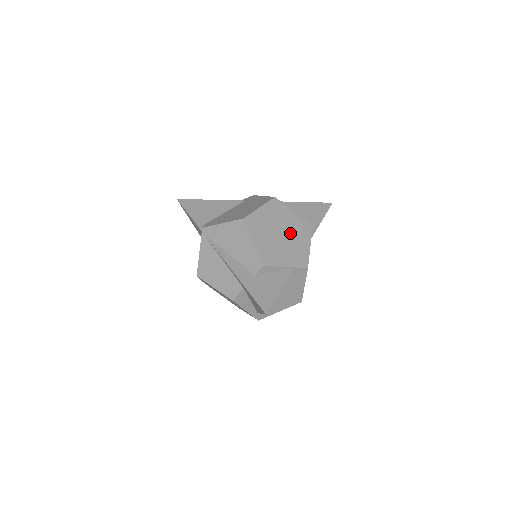
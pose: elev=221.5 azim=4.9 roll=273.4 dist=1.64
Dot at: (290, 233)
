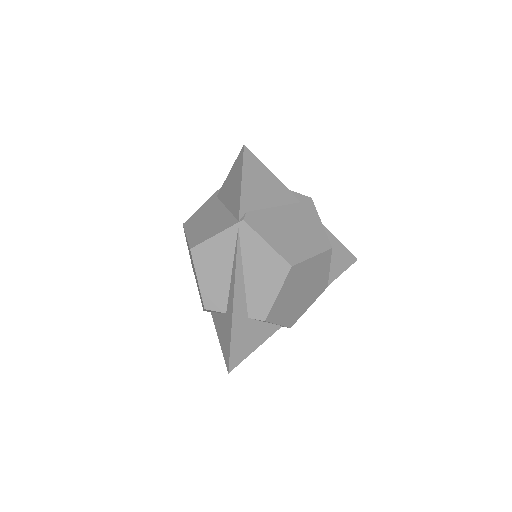
Dot at: (309, 290)
